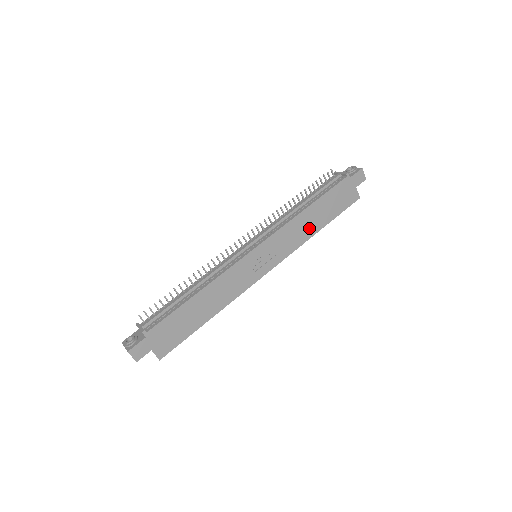
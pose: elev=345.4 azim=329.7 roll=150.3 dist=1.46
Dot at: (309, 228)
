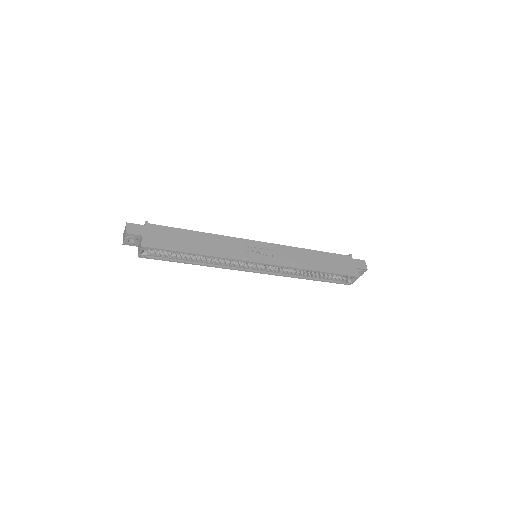
Dot at: (307, 263)
